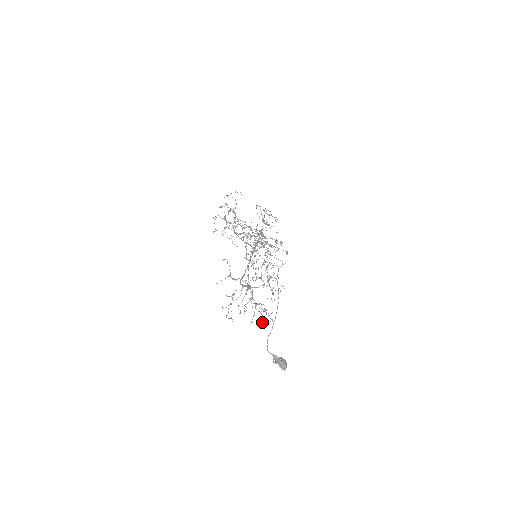
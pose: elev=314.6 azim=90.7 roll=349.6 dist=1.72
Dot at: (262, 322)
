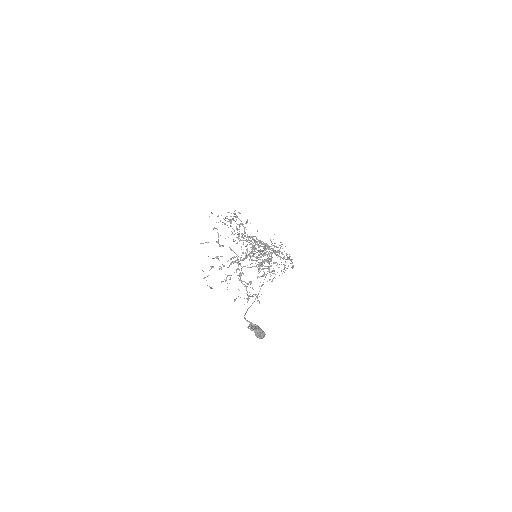
Dot at: (247, 302)
